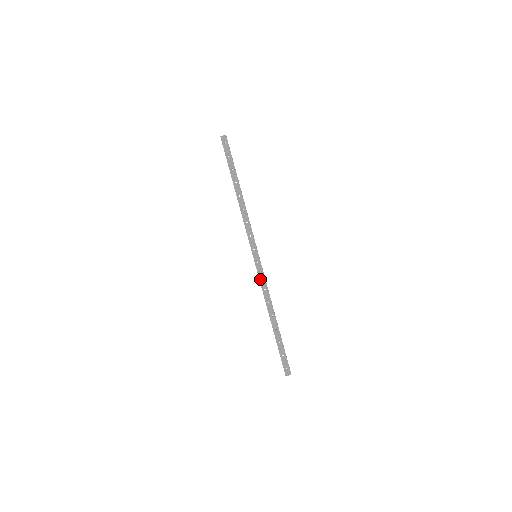
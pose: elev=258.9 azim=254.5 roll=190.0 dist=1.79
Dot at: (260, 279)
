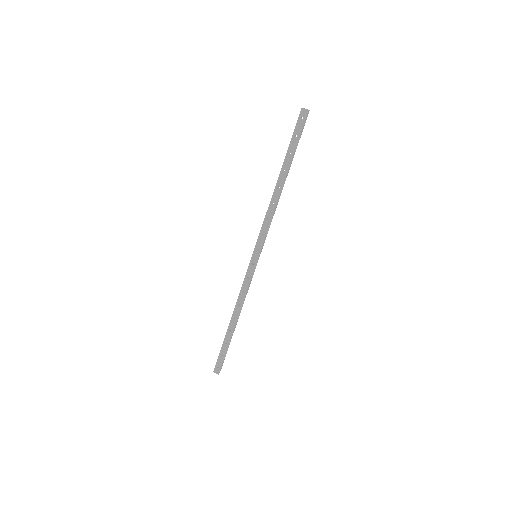
Dot at: (245, 280)
